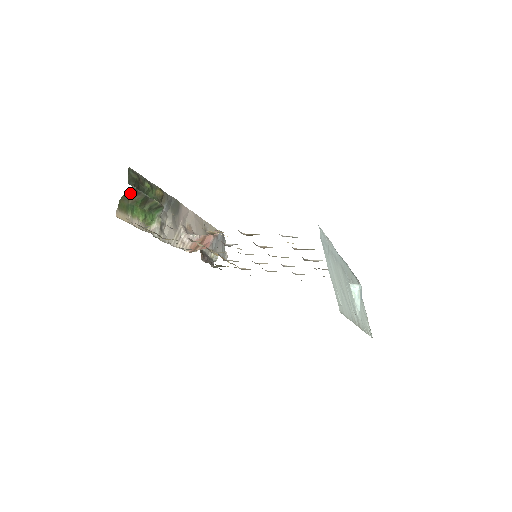
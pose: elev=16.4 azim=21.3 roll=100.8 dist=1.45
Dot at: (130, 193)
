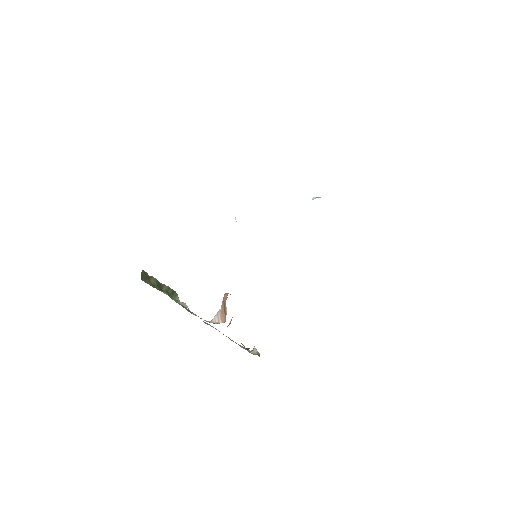
Dot at: (145, 278)
